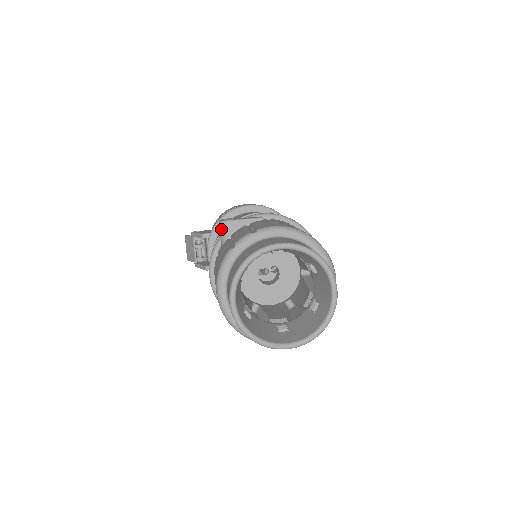
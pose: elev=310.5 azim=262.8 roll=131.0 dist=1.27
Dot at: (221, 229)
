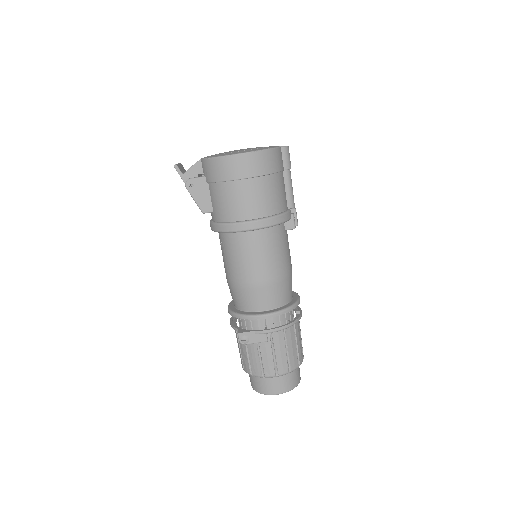
Dot at: (240, 341)
